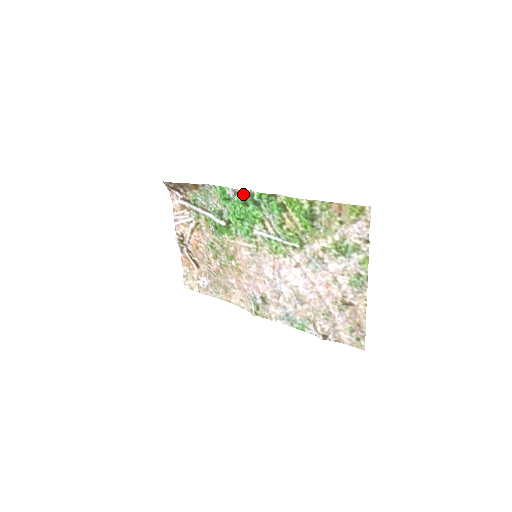
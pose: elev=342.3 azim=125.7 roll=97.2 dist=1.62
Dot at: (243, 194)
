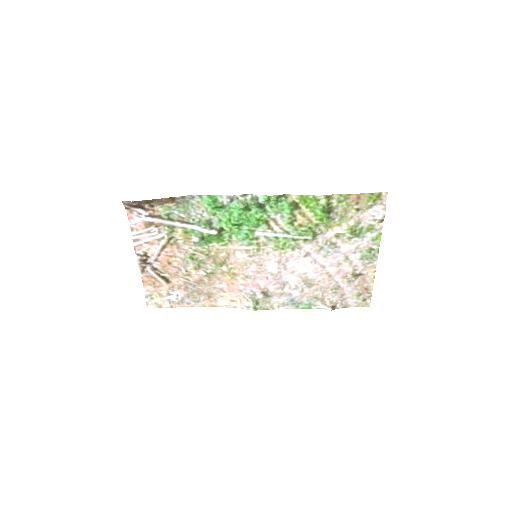
Dot at: (243, 199)
